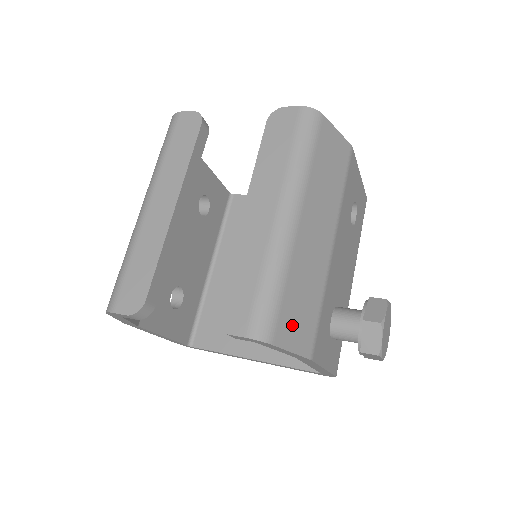
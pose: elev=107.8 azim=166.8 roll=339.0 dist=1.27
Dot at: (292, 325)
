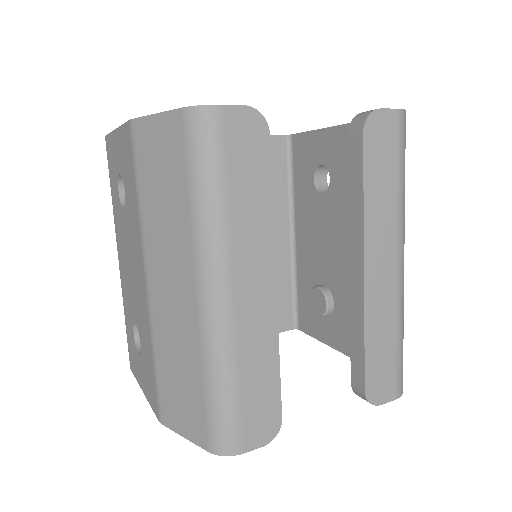
Dot at: occluded
